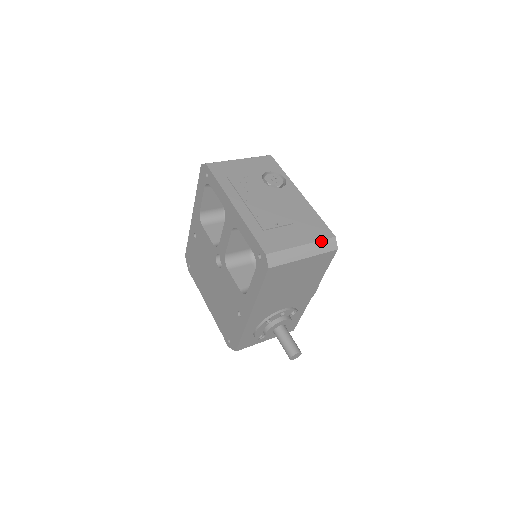
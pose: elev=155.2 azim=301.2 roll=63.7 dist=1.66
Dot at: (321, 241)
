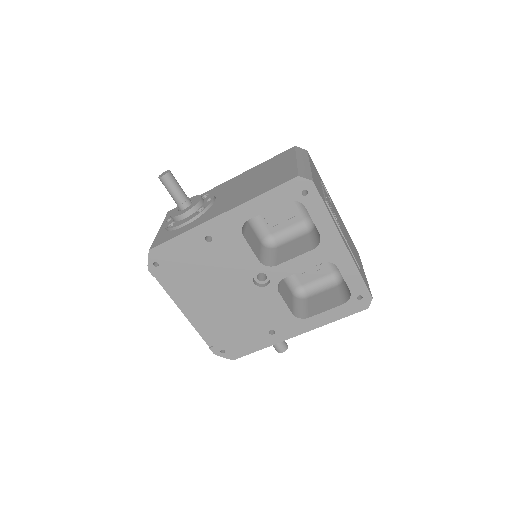
Dot at: occluded
